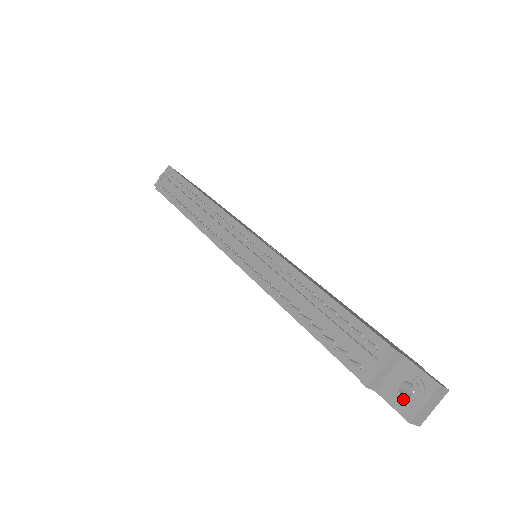
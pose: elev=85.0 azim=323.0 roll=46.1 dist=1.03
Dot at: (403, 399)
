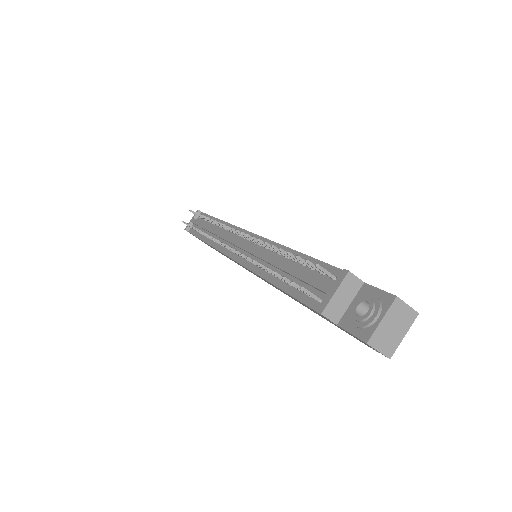
Dot at: (359, 319)
